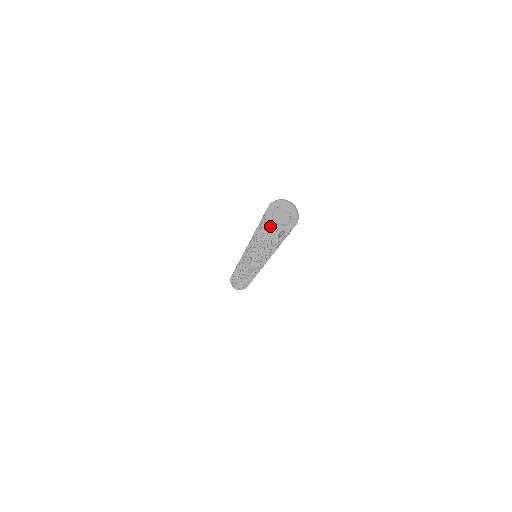
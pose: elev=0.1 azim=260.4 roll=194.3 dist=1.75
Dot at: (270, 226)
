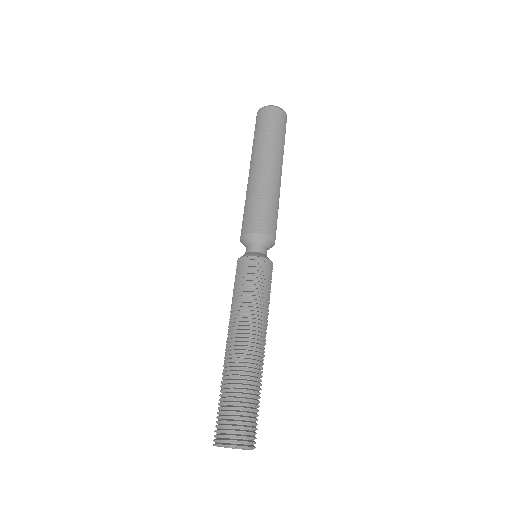
Dot at: occluded
